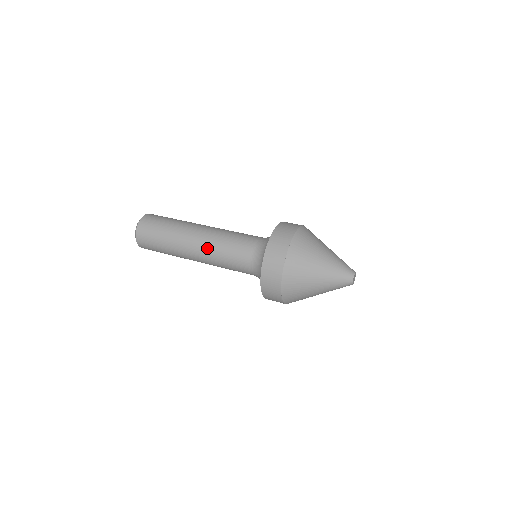
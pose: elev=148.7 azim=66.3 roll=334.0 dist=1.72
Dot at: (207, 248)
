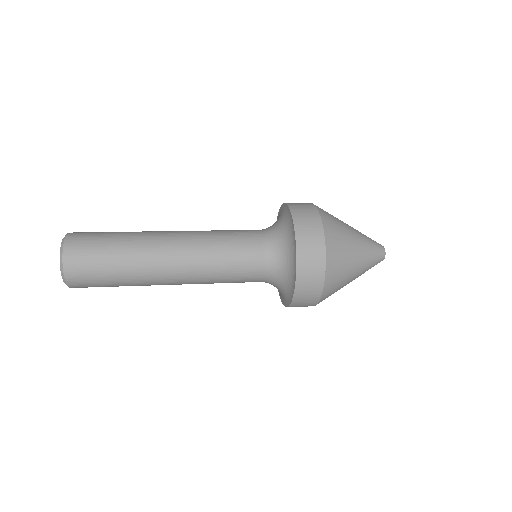
Dot at: (195, 254)
